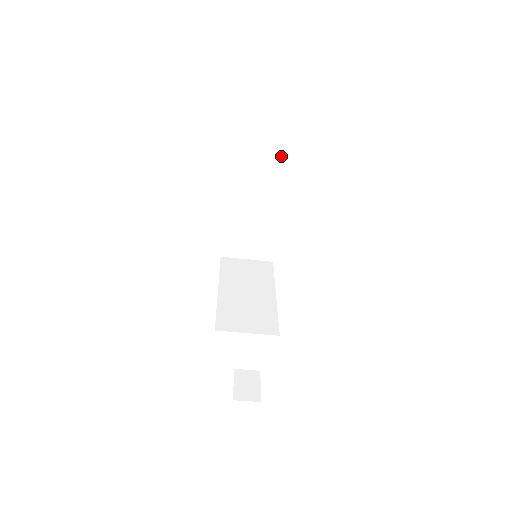
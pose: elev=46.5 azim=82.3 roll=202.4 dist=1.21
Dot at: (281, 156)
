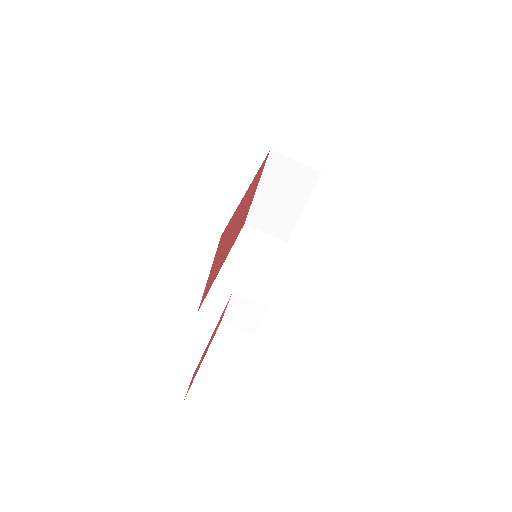
Dot at: (273, 253)
